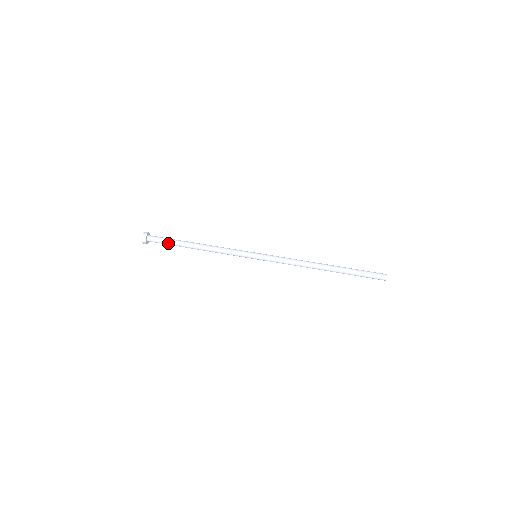
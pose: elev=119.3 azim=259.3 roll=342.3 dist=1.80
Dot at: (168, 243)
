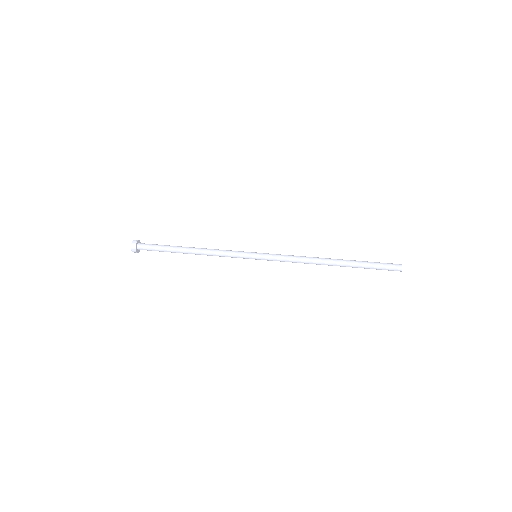
Dot at: (160, 250)
